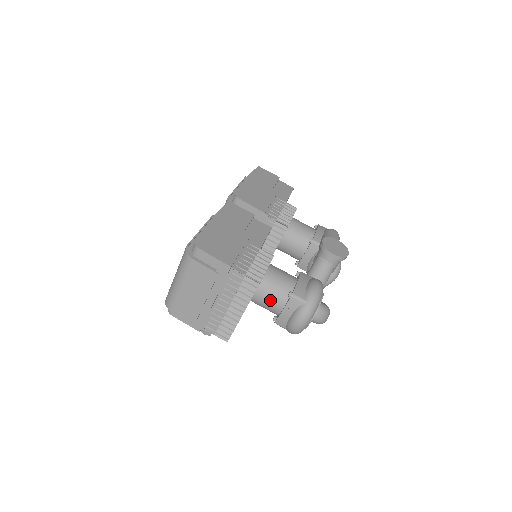
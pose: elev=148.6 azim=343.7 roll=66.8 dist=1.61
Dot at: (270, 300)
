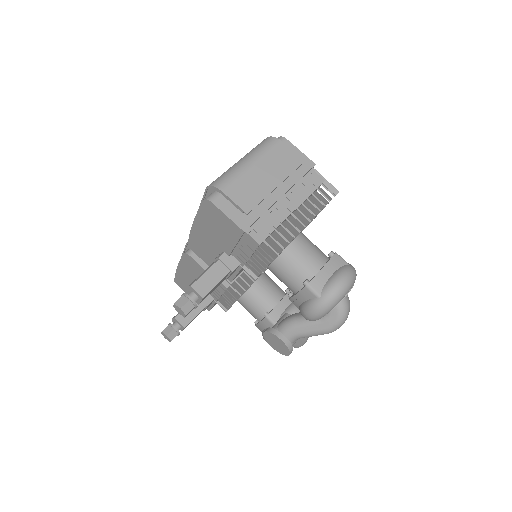
Dot at: (310, 253)
